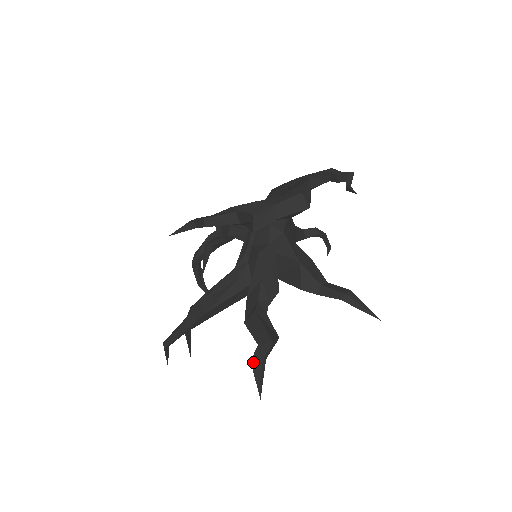
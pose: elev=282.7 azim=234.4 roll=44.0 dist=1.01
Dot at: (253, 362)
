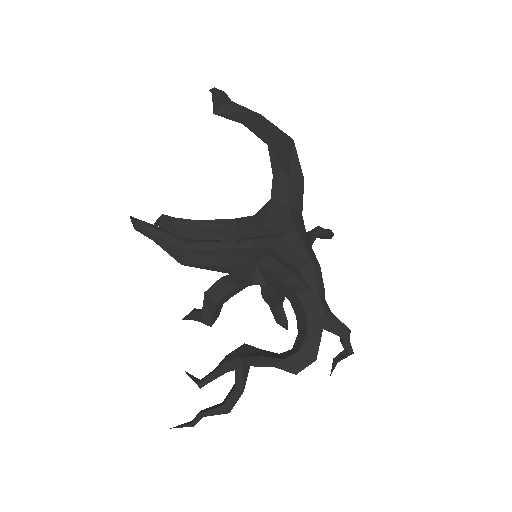
Dot at: (191, 315)
